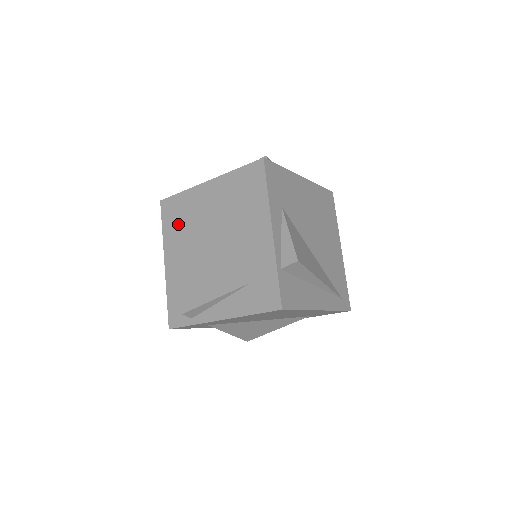
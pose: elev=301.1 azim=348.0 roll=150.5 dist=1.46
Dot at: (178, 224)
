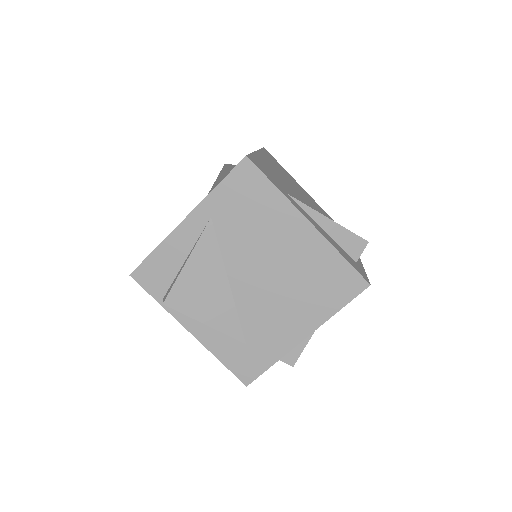
Dot at: (239, 210)
